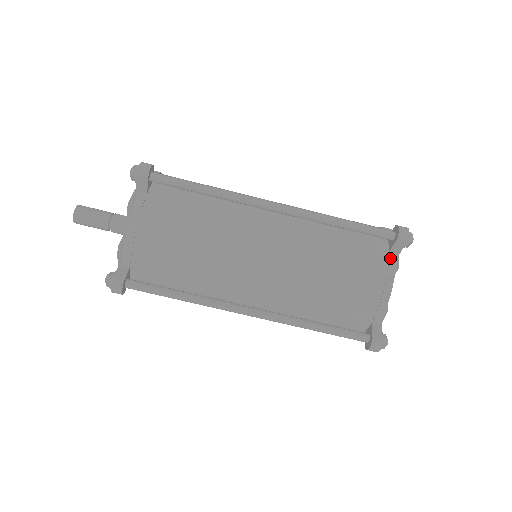
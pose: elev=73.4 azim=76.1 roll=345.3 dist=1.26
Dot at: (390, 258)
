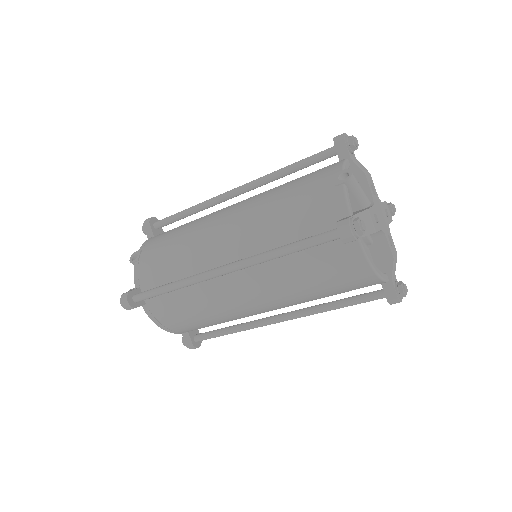
Dot at: (354, 249)
